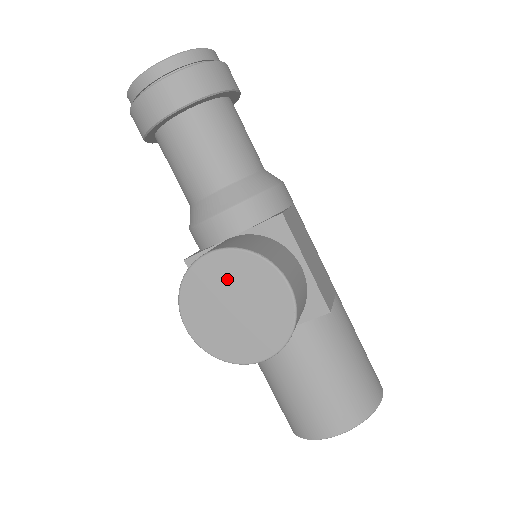
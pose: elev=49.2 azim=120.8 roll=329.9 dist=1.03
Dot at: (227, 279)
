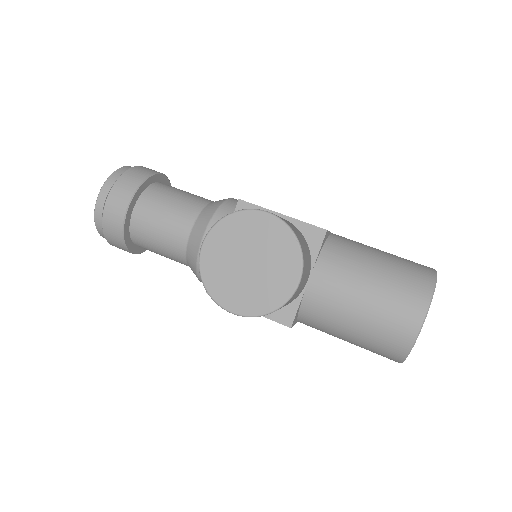
Dot at: (227, 248)
